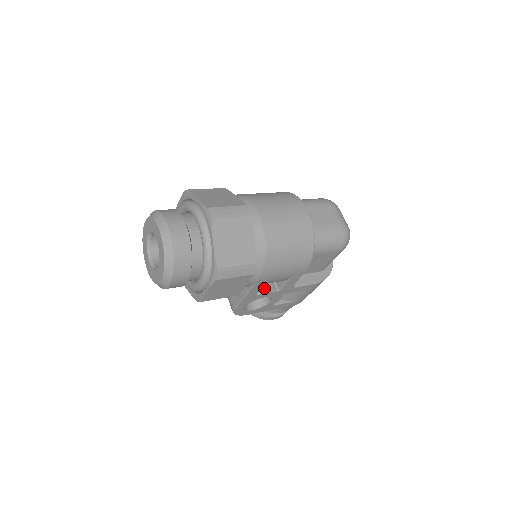
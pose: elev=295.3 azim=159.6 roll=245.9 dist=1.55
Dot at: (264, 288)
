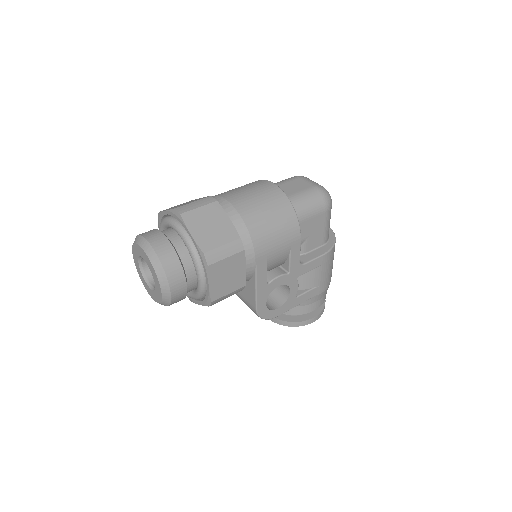
Dot at: (273, 275)
